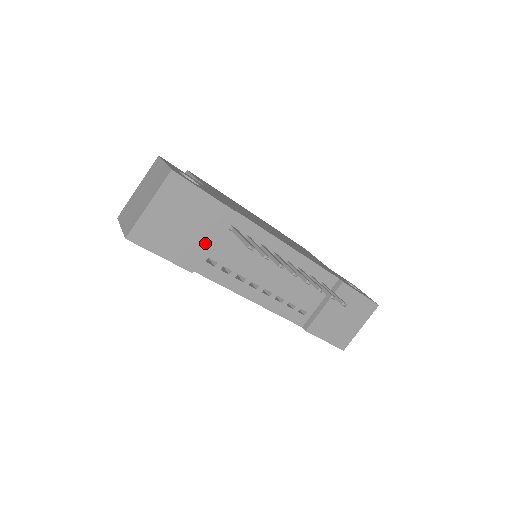
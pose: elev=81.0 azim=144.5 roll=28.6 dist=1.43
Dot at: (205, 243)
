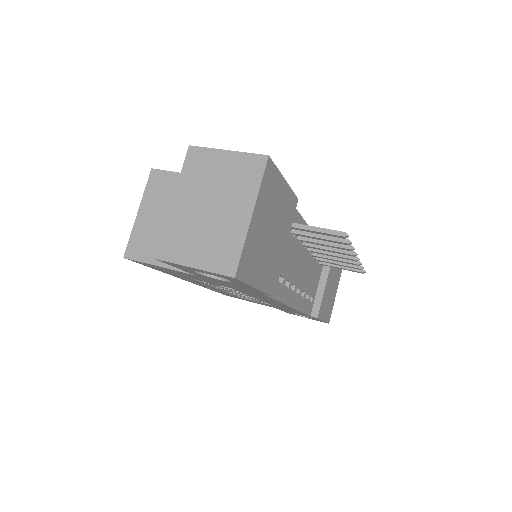
Dot at: (281, 251)
